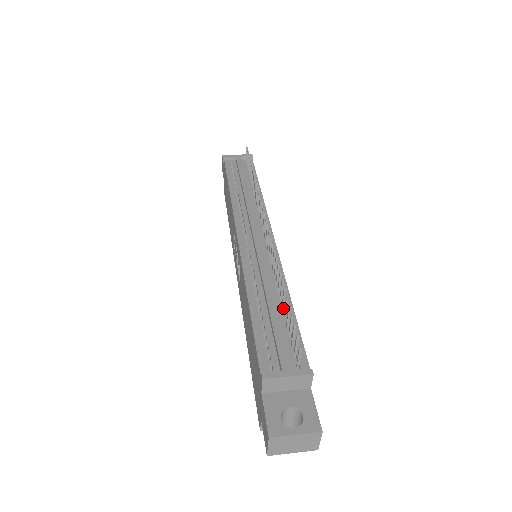
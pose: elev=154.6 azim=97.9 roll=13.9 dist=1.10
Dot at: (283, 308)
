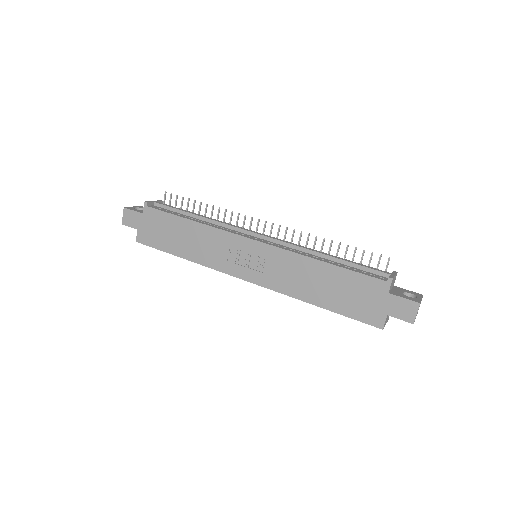
Dot at: occluded
